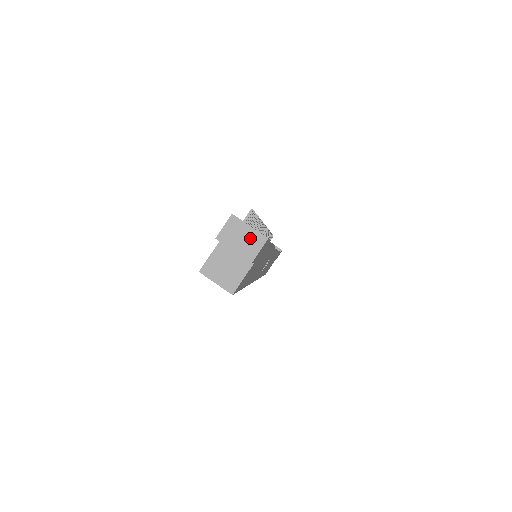
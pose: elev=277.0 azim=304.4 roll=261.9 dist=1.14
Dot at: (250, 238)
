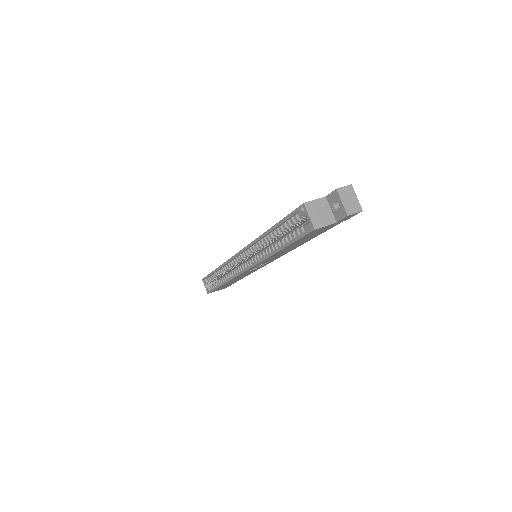
Dot at: (354, 203)
